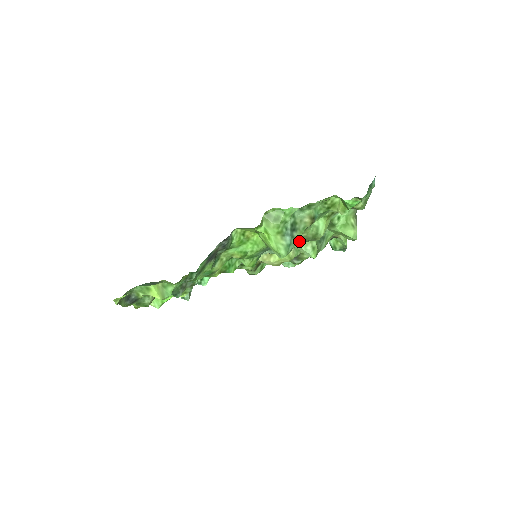
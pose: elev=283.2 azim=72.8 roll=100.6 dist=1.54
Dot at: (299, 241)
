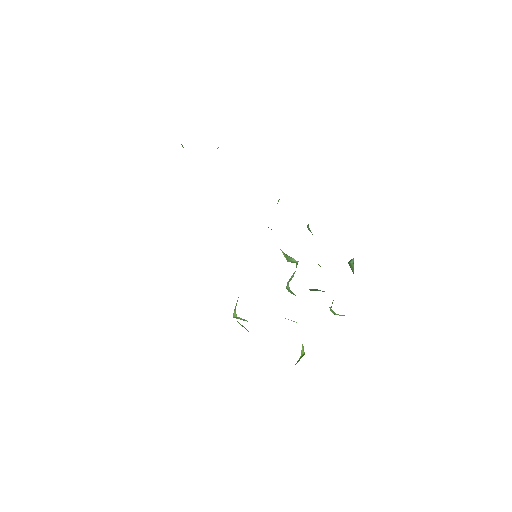
Dot at: occluded
